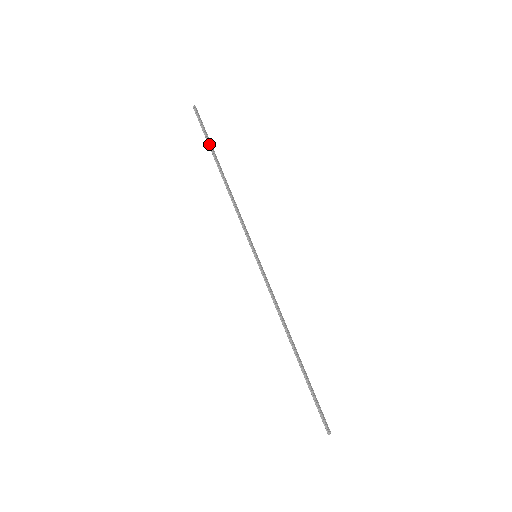
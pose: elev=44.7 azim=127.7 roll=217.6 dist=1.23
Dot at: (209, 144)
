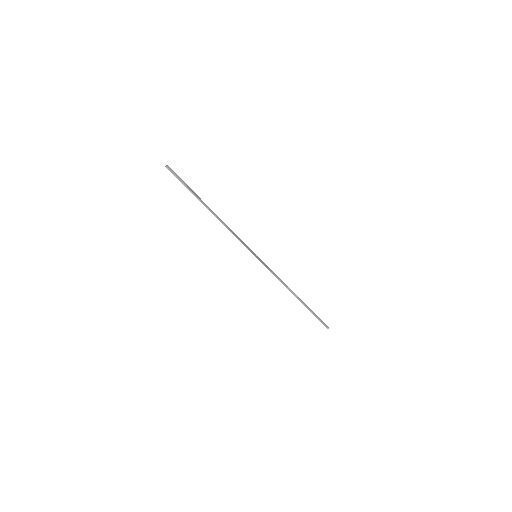
Dot at: (192, 193)
